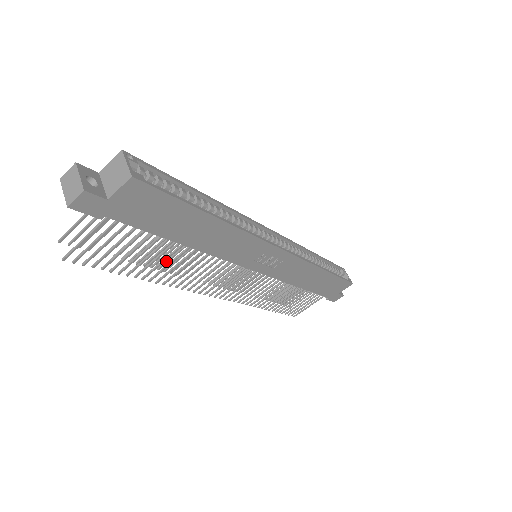
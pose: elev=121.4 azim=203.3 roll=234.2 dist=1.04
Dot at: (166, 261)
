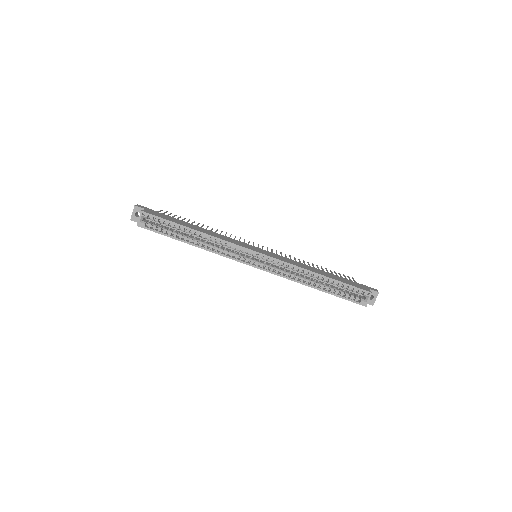
Dot at: (216, 230)
